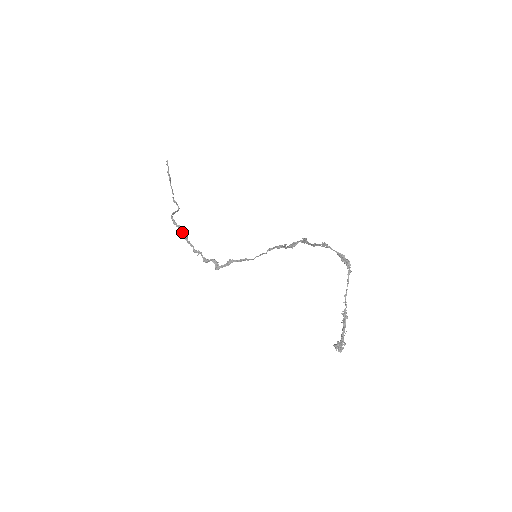
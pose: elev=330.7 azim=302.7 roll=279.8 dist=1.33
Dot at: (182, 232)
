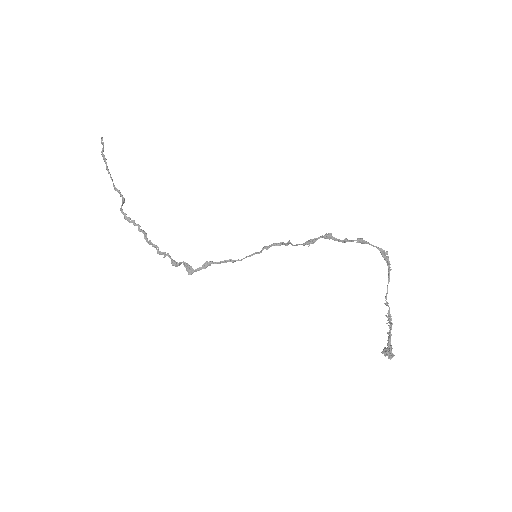
Dot at: (139, 229)
